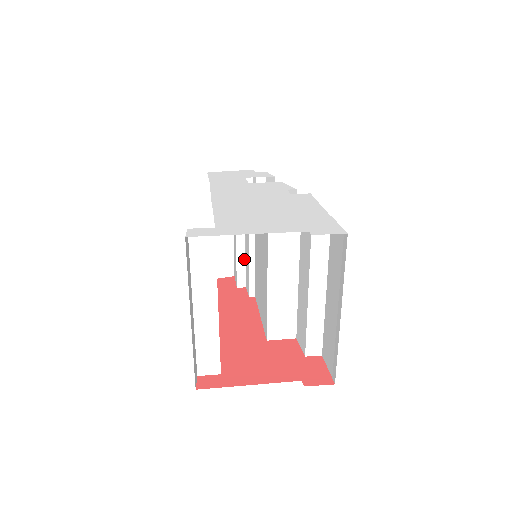
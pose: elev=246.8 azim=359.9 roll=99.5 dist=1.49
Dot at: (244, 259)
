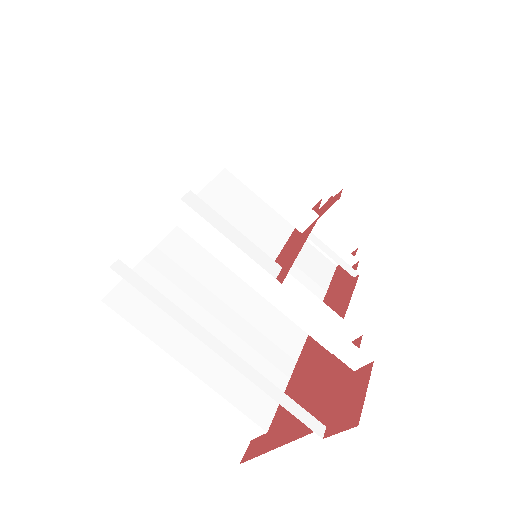
Dot at: (325, 233)
